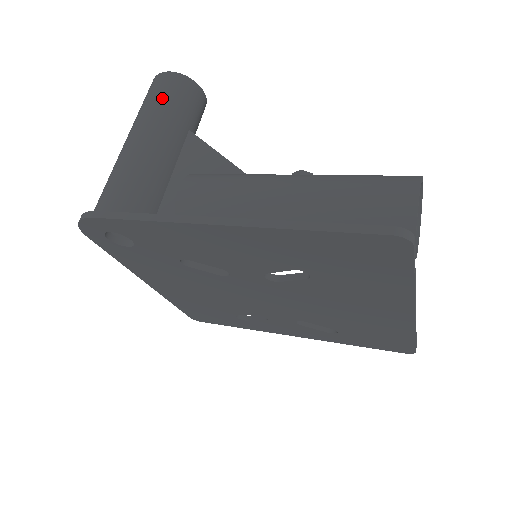
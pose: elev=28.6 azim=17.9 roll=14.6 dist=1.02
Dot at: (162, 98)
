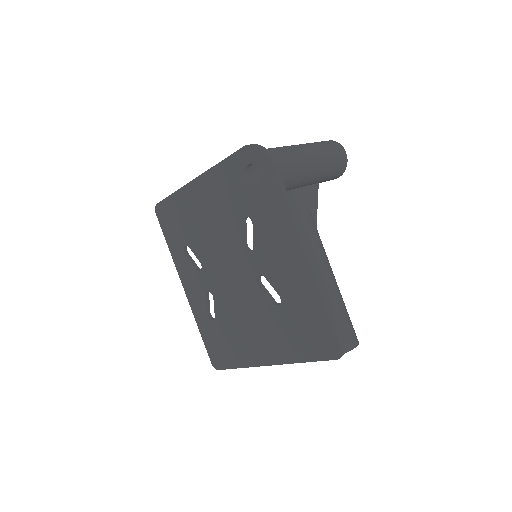
Dot at: (334, 160)
